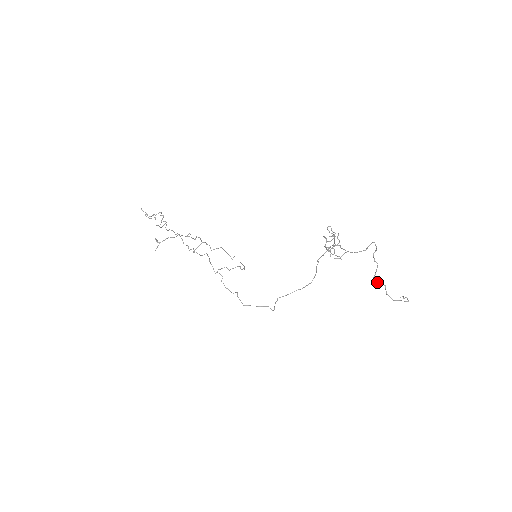
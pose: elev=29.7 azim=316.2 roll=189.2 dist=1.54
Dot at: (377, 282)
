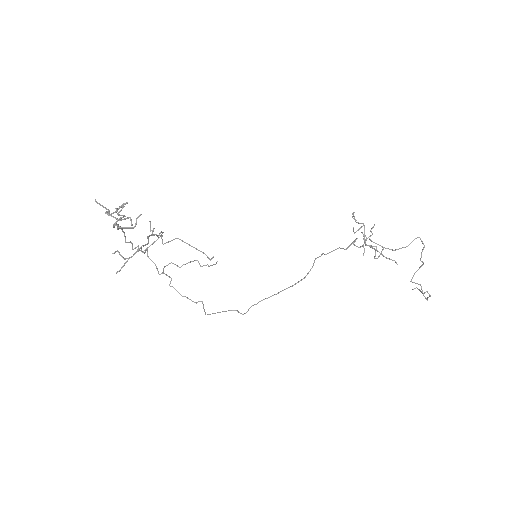
Dot at: occluded
